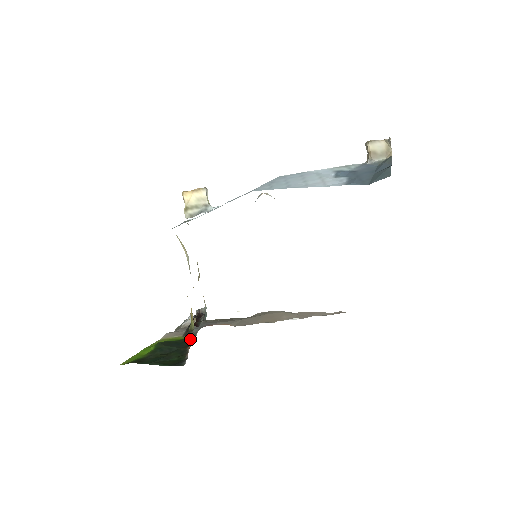
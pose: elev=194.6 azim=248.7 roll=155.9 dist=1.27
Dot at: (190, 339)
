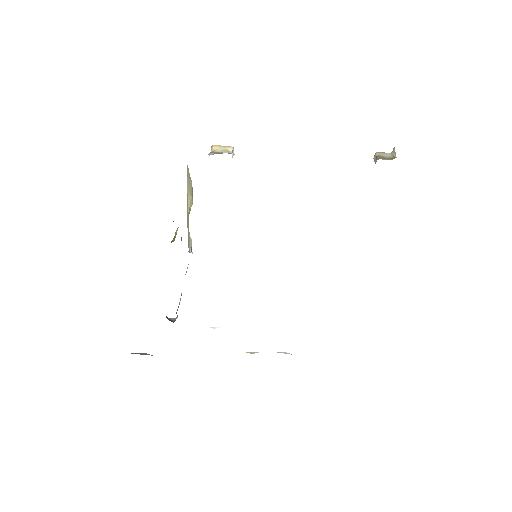
Dot at: occluded
